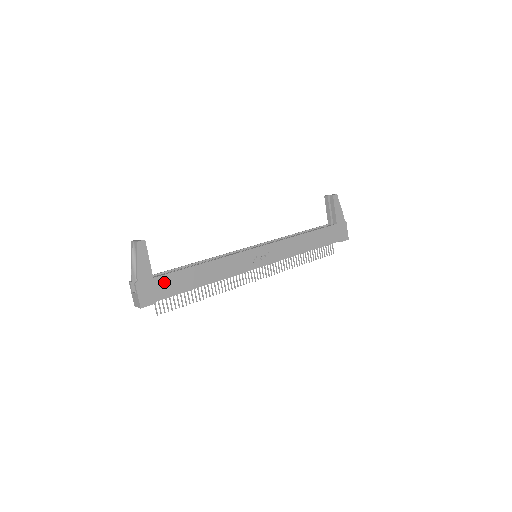
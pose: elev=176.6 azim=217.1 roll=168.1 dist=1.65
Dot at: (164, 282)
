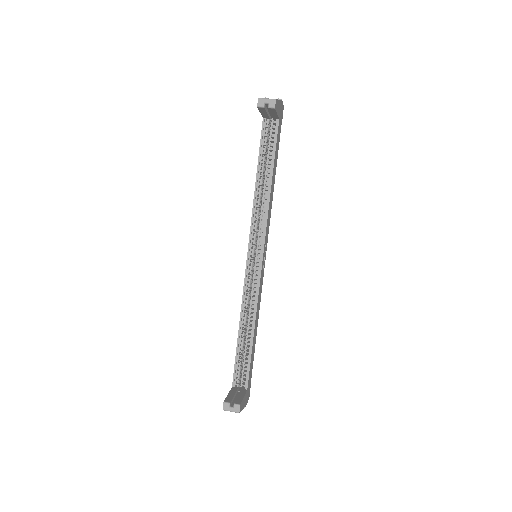
Dot at: (249, 378)
